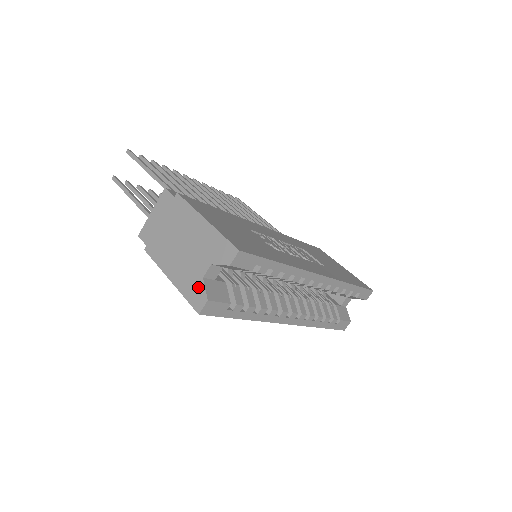
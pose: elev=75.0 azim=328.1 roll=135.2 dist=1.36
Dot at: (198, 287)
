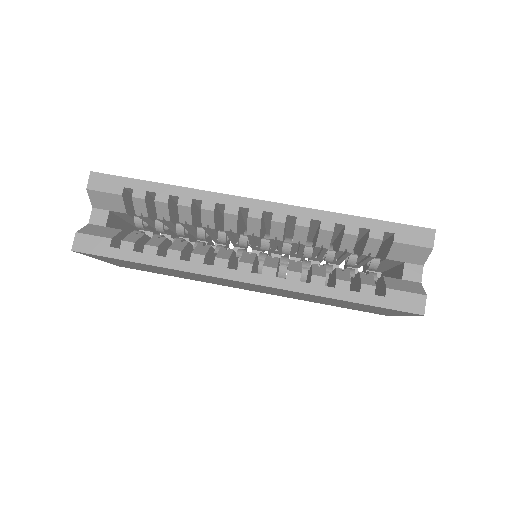
Dot at: occluded
